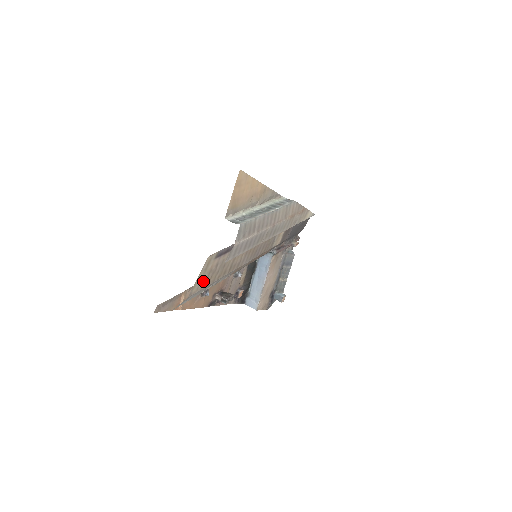
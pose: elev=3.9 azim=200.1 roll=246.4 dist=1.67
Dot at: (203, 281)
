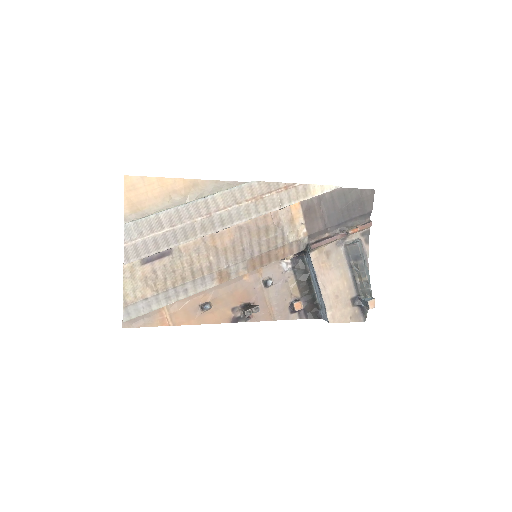
Dot at: (141, 289)
